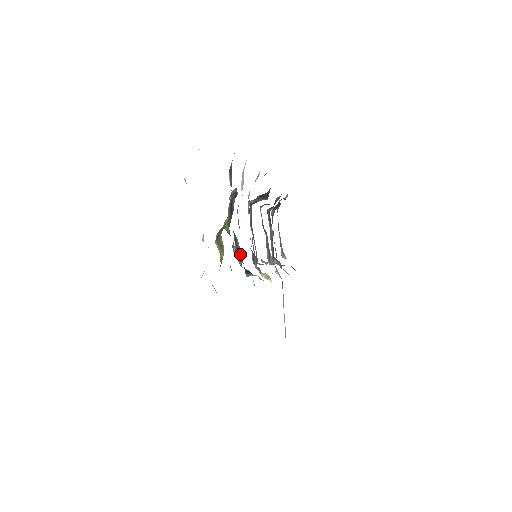
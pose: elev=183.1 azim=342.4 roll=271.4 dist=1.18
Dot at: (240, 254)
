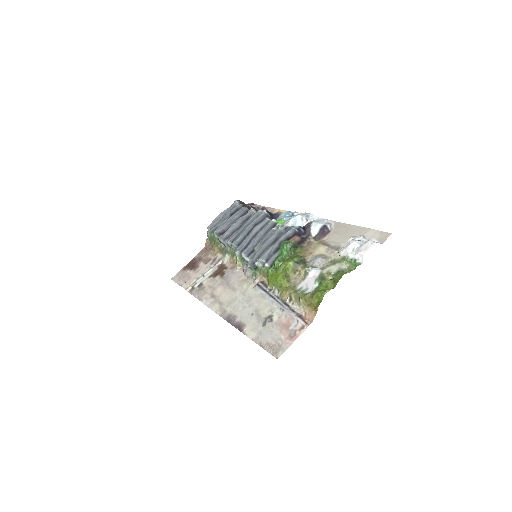
Dot at: (271, 261)
